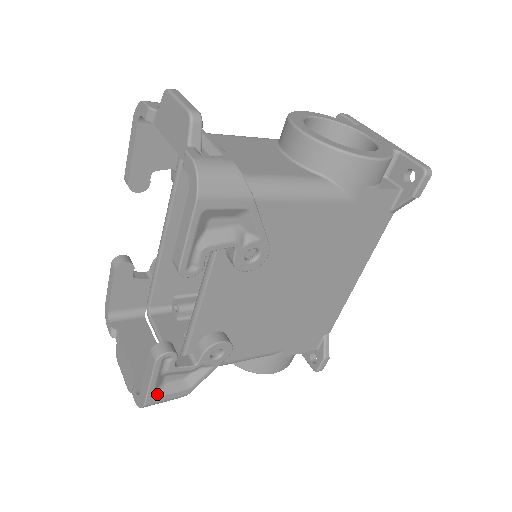
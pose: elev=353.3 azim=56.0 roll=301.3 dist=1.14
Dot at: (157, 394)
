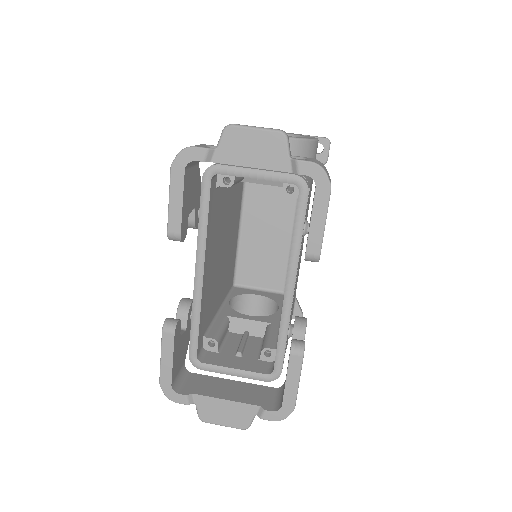
Dot at: occluded
